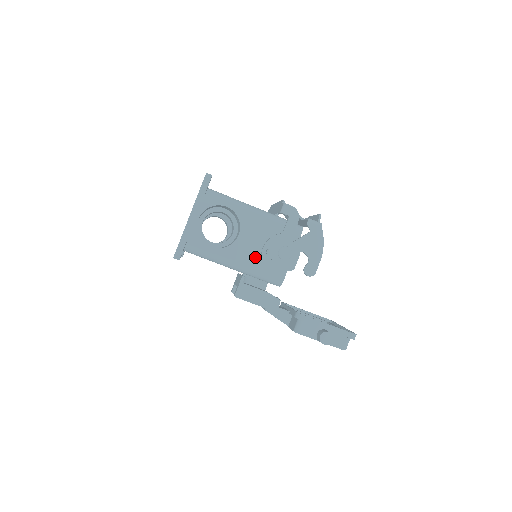
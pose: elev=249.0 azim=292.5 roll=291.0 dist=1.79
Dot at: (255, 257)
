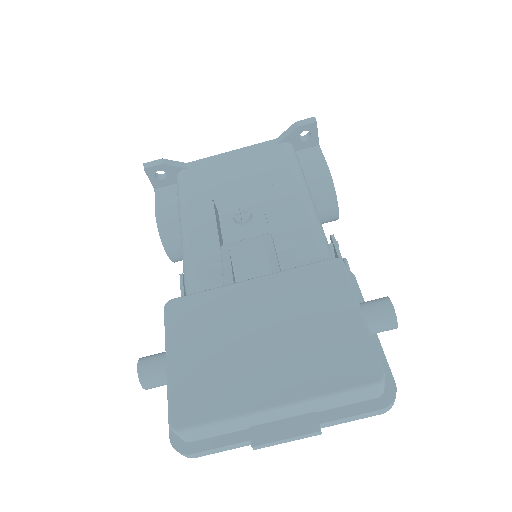
Dot at: occluded
